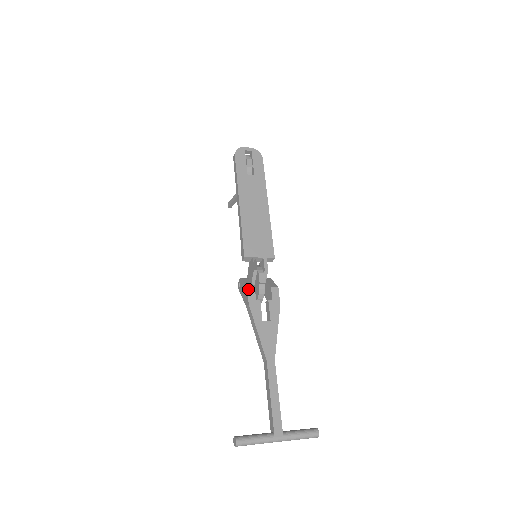
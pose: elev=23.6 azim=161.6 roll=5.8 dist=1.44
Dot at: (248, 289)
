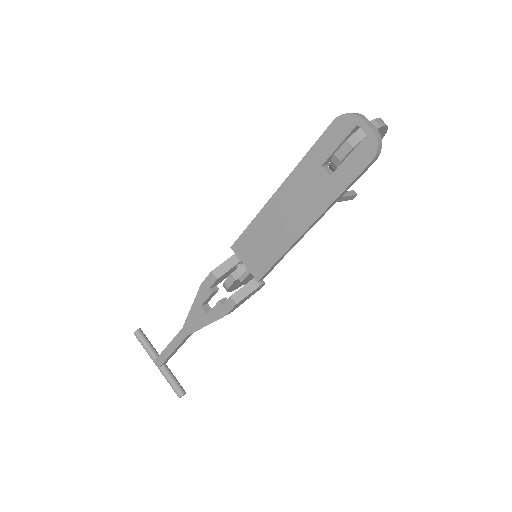
Dot at: (210, 274)
